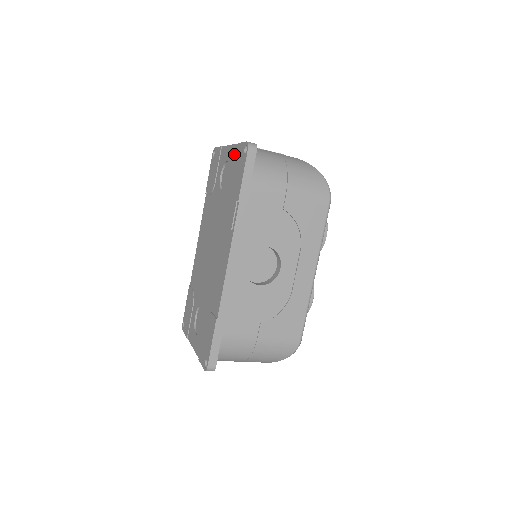
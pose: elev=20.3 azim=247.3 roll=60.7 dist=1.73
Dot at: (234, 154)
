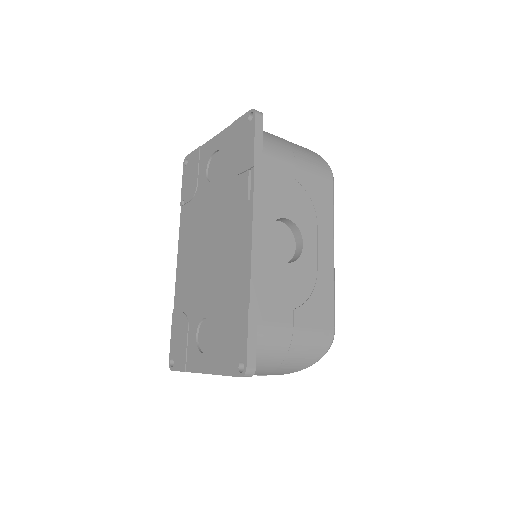
Dot at: (228, 136)
